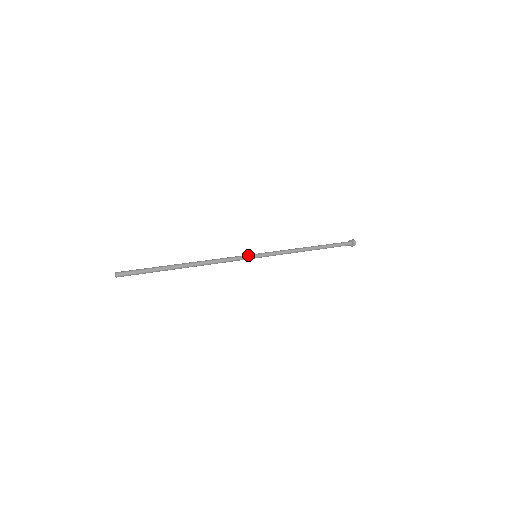
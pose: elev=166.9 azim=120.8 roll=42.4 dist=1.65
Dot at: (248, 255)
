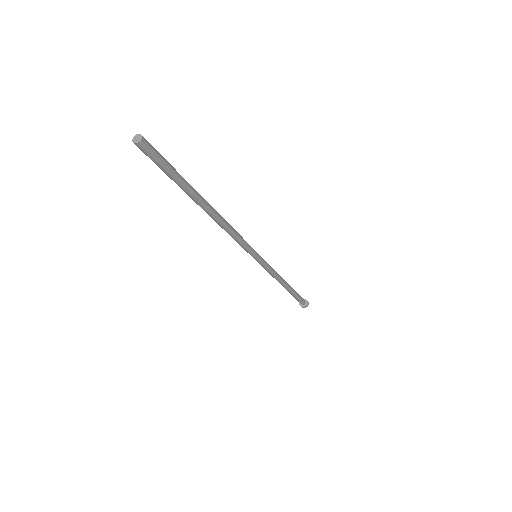
Dot at: occluded
